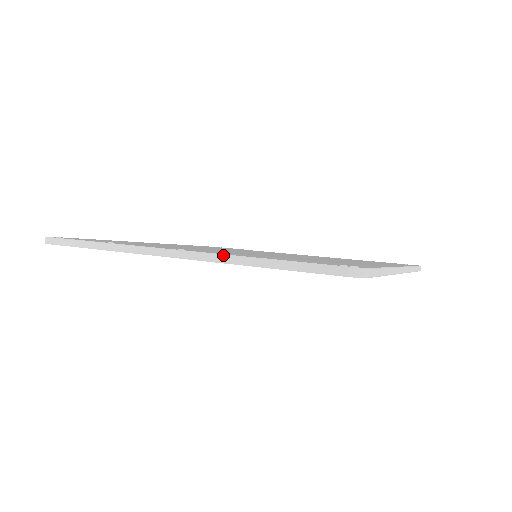
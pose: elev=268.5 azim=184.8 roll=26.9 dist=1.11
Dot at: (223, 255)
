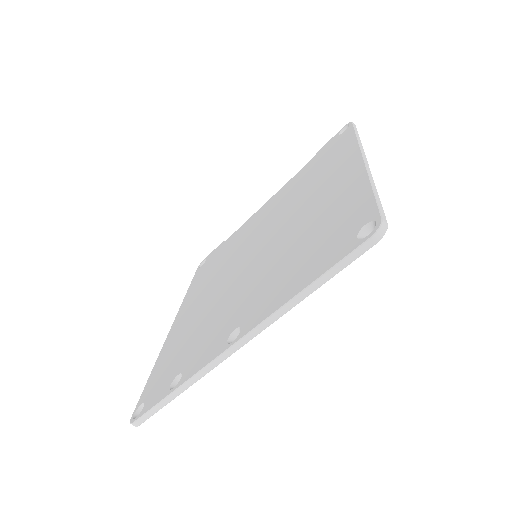
Dot at: (274, 314)
